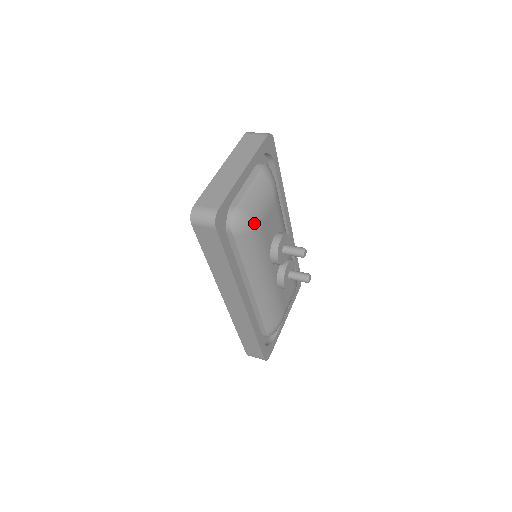
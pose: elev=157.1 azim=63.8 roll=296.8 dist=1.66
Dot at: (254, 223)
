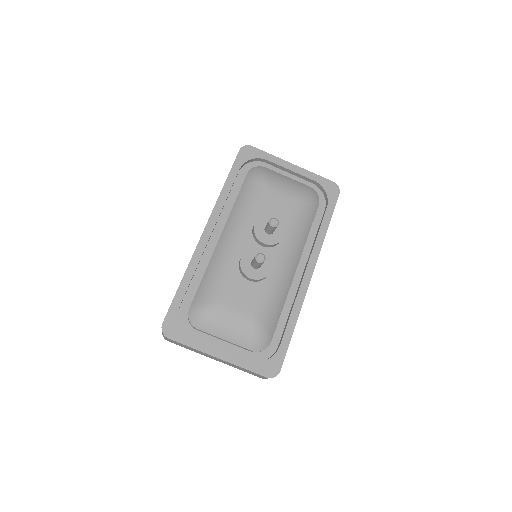
Dot at: (264, 180)
